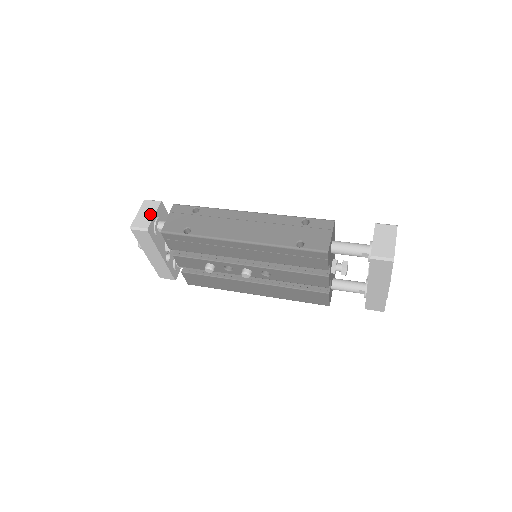
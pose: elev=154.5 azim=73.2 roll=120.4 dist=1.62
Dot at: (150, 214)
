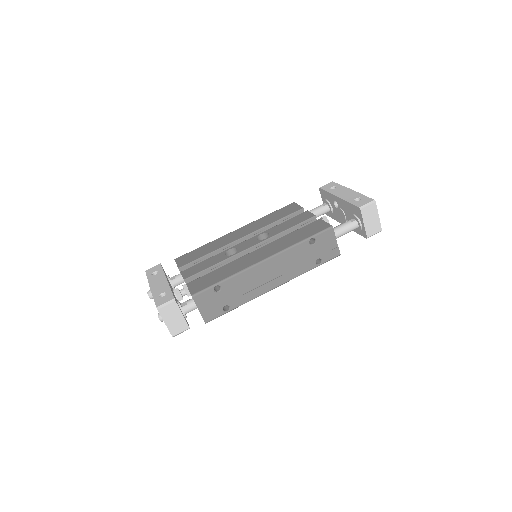
Dot at: (178, 317)
